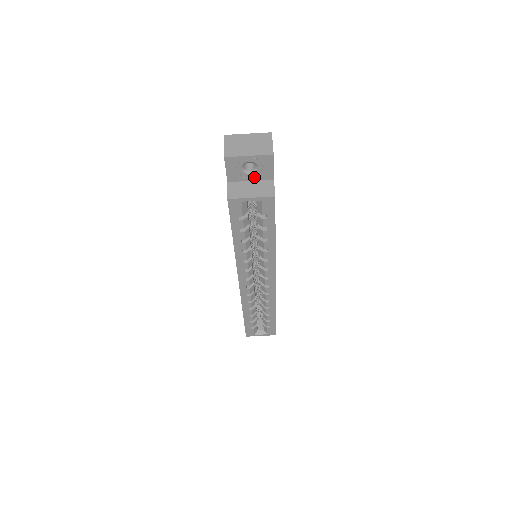
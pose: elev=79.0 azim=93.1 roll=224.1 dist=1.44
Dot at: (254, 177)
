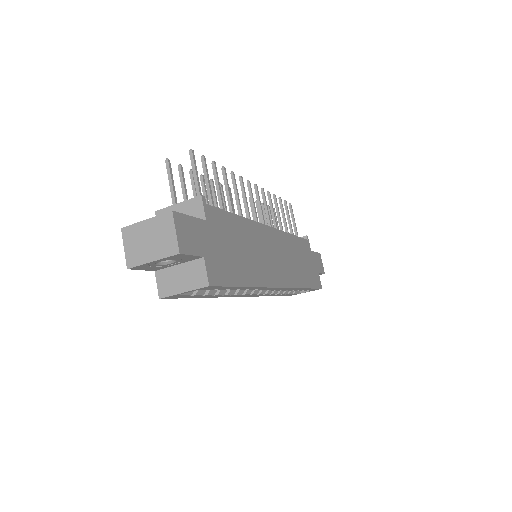
Dot at: (179, 262)
